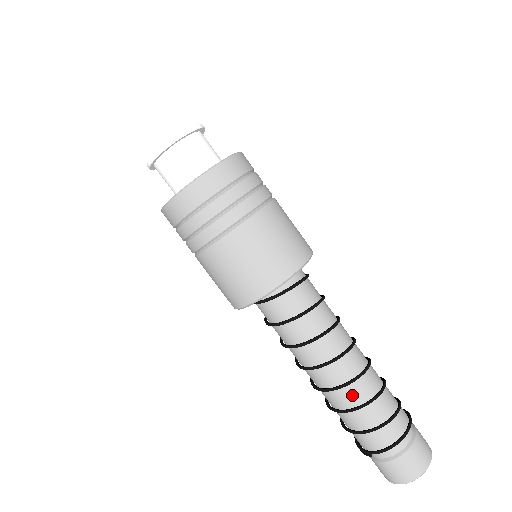
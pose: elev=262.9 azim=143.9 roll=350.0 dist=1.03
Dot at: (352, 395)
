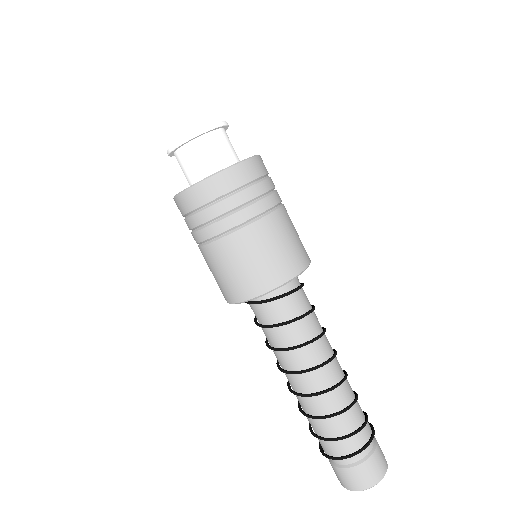
Dot at: (310, 405)
